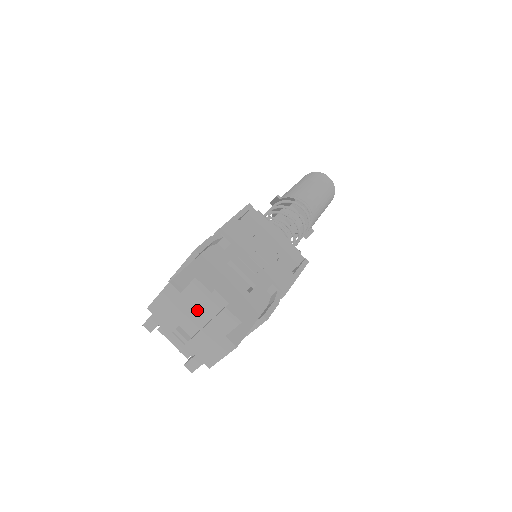
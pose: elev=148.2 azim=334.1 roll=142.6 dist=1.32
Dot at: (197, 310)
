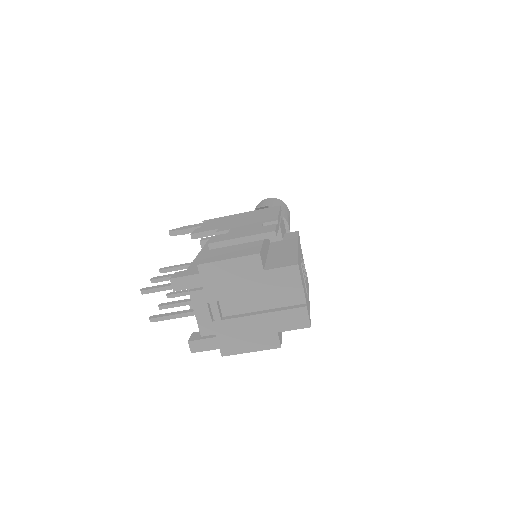
Dot at: (260, 294)
